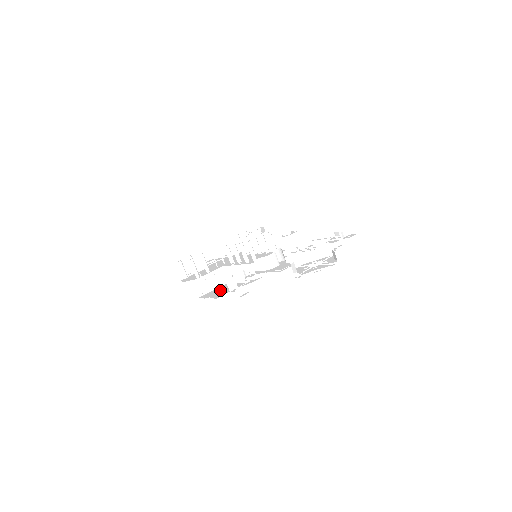
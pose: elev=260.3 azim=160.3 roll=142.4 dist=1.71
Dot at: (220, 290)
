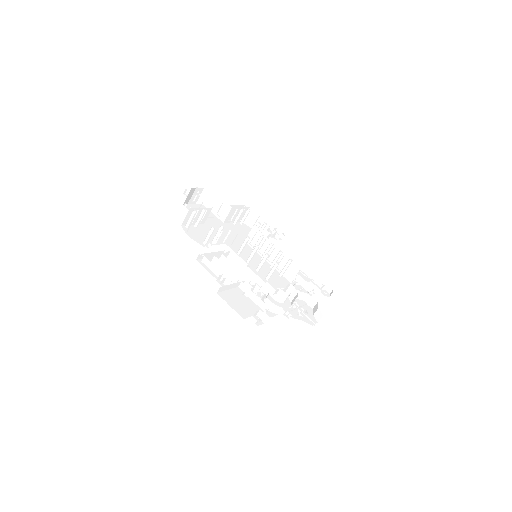
Dot at: (239, 299)
